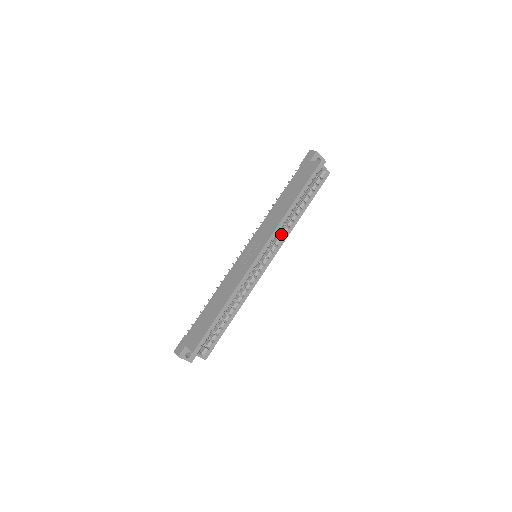
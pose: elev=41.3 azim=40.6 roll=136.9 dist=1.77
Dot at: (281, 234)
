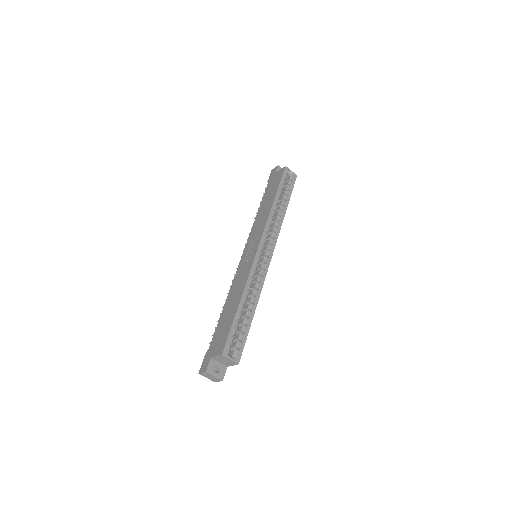
Dot at: (273, 228)
